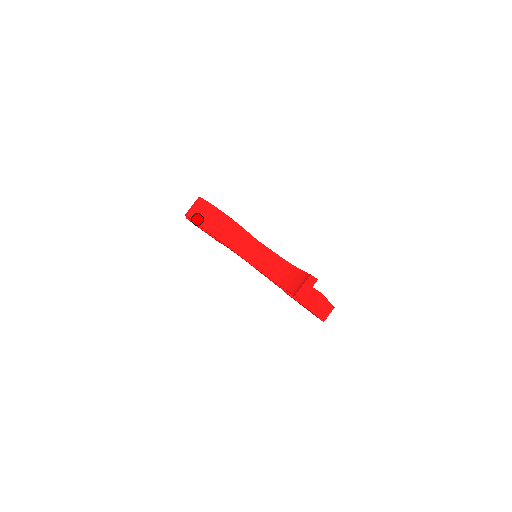
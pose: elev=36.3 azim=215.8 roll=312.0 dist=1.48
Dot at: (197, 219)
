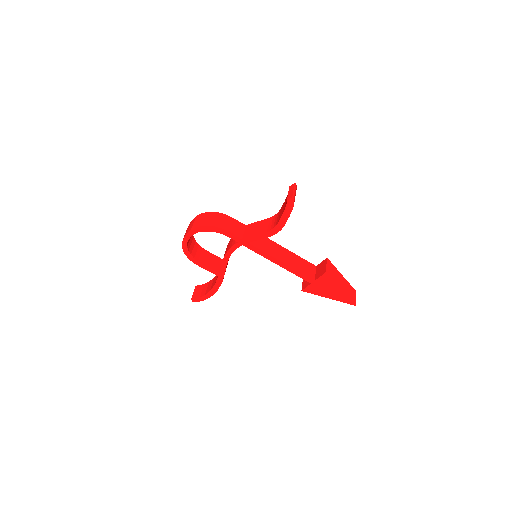
Dot at: (190, 229)
